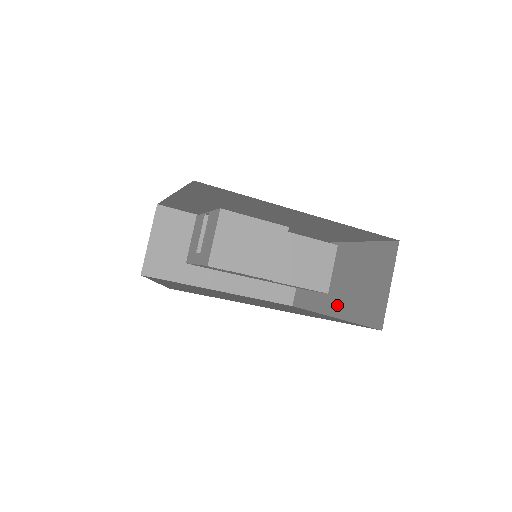
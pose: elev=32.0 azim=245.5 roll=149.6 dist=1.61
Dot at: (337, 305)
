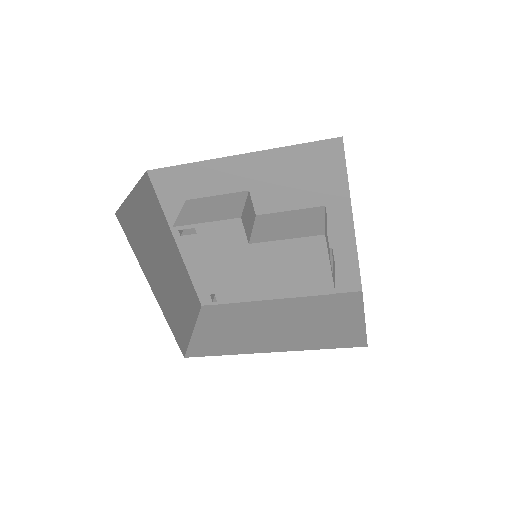
Dot at: occluded
